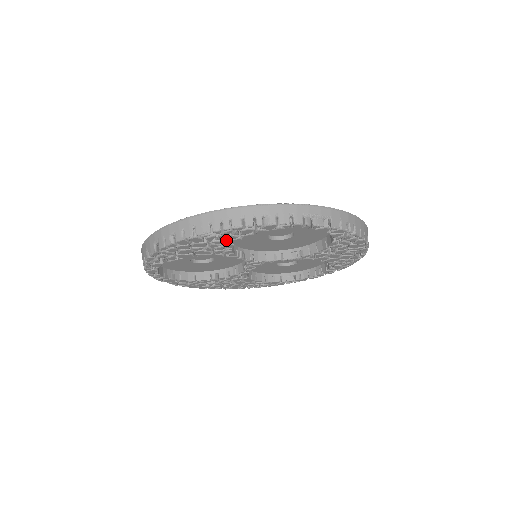
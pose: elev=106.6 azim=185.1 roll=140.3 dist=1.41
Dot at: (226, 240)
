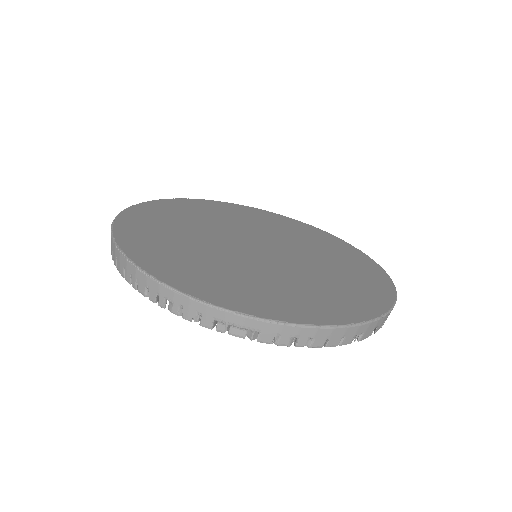
Dot at: occluded
